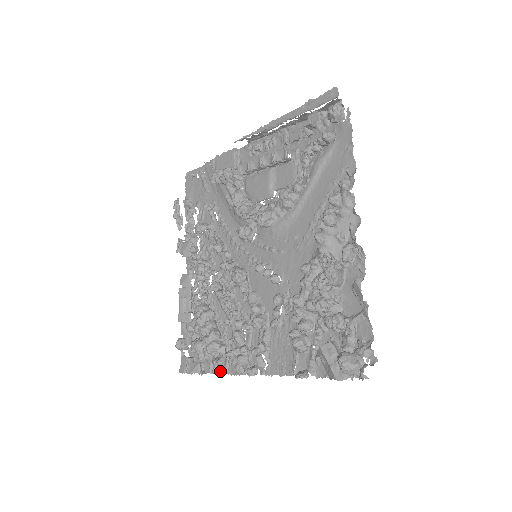
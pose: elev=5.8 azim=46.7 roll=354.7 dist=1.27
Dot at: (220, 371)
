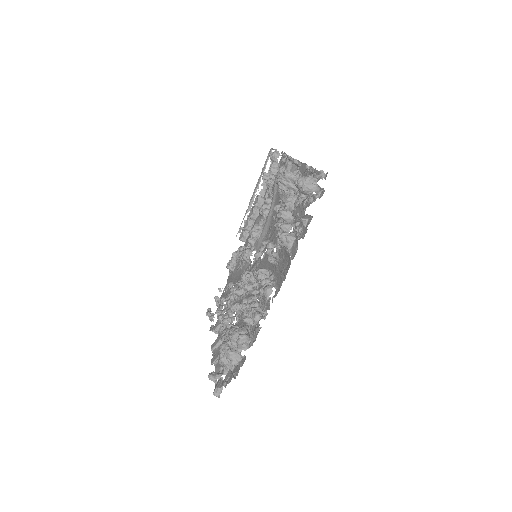
Dot at: (245, 346)
